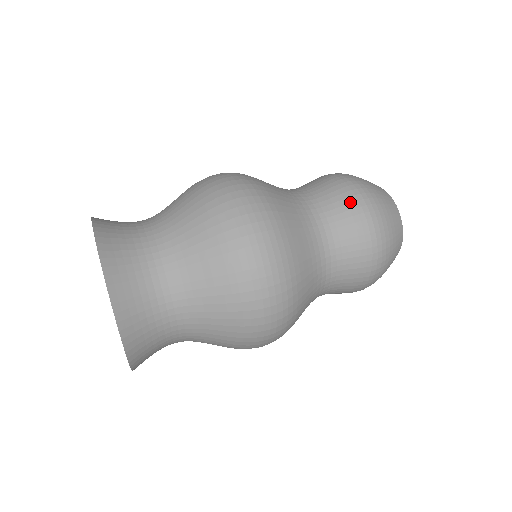
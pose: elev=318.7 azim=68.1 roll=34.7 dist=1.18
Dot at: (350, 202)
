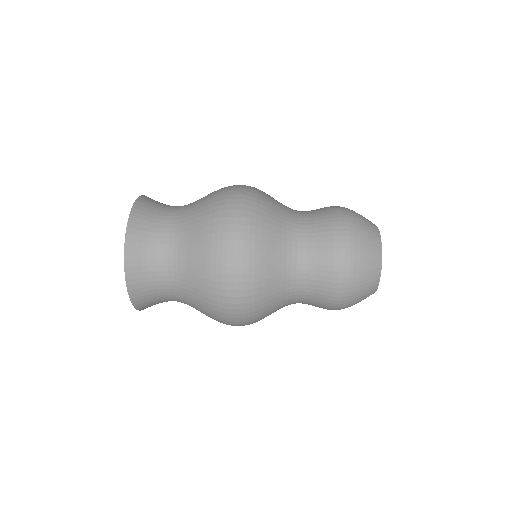
Dot at: occluded
